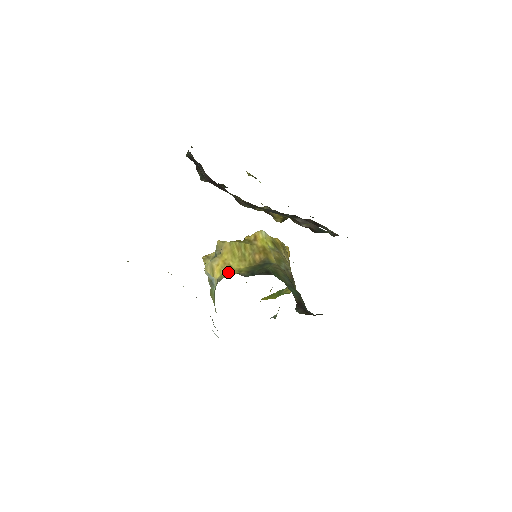
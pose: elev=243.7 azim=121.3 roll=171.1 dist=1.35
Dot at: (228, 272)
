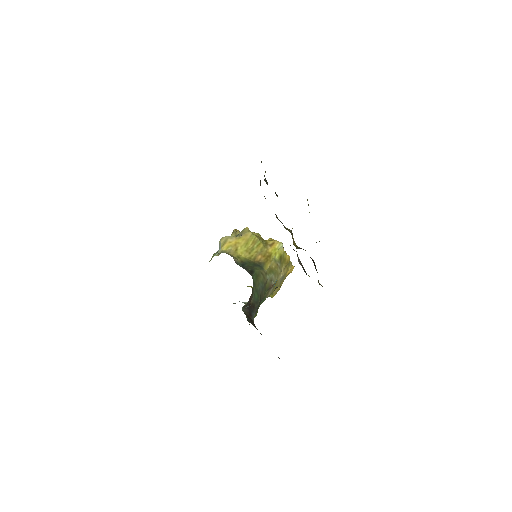
Dot at: (231, 252)
